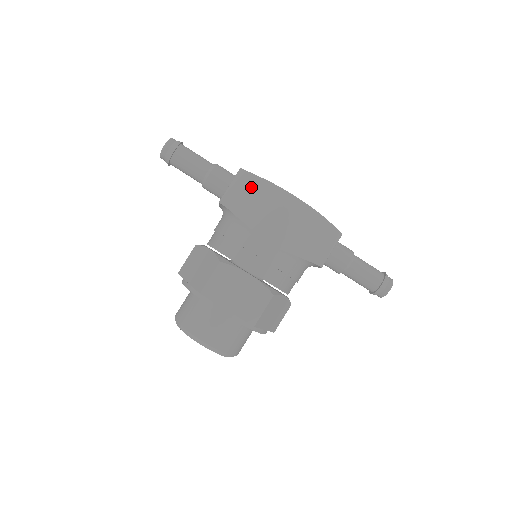
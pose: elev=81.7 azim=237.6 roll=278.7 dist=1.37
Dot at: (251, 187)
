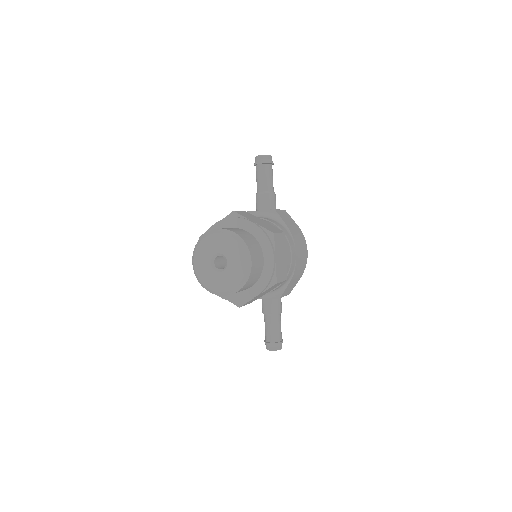
Dot at: (293, 223)
